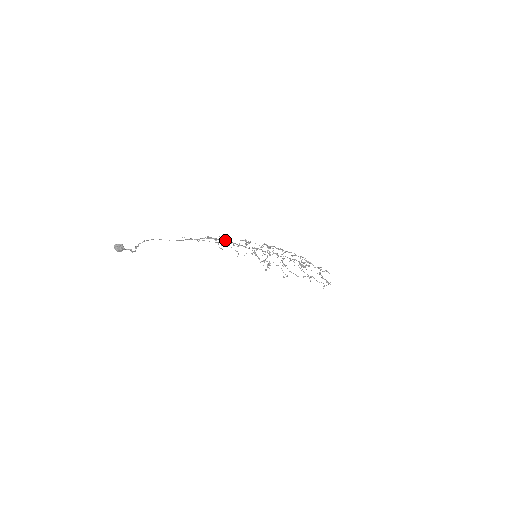
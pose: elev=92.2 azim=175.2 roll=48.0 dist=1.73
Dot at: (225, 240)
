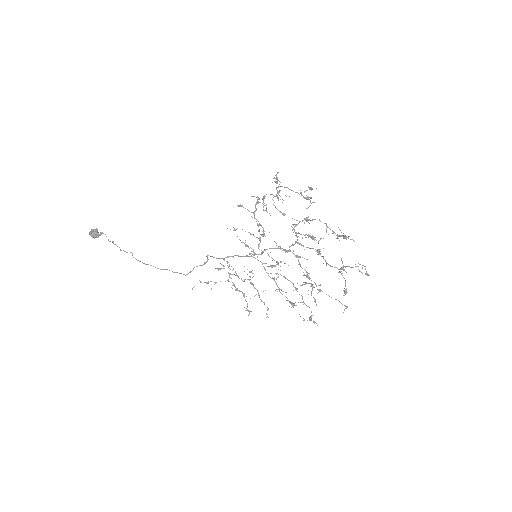
Dot at: (226, 257)
